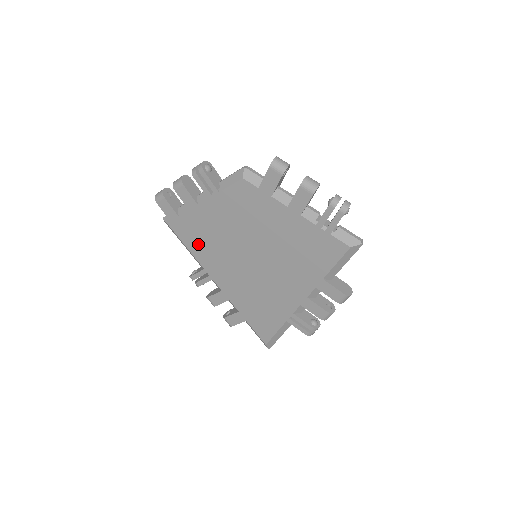
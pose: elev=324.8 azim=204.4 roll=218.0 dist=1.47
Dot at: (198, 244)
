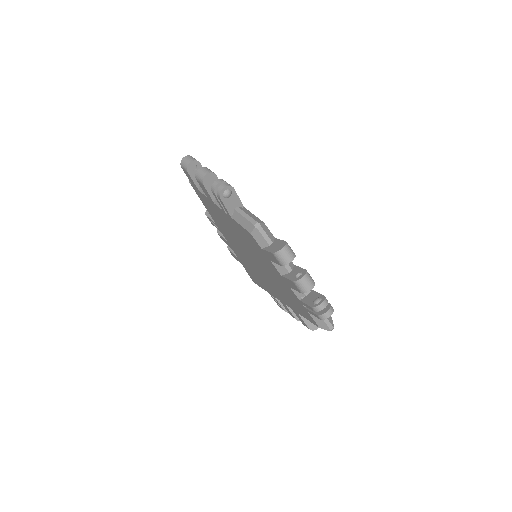
Dot at: (212, 213)
